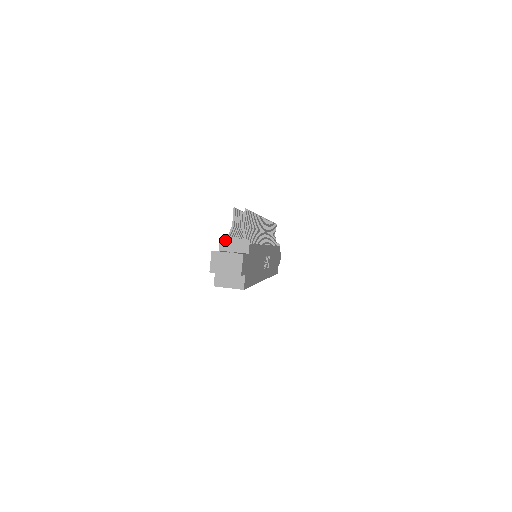
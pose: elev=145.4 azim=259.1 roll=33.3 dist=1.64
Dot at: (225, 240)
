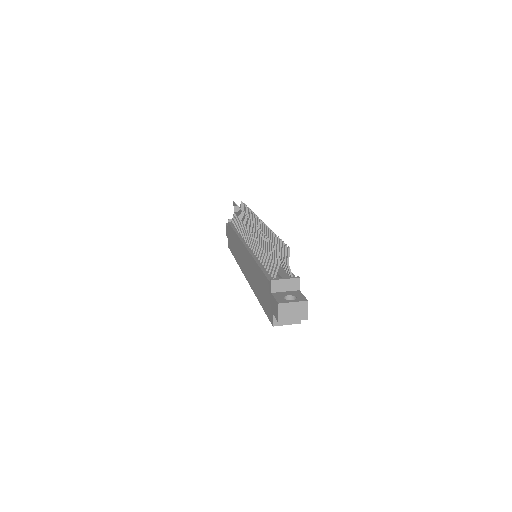
Dot at: (276, 282)
